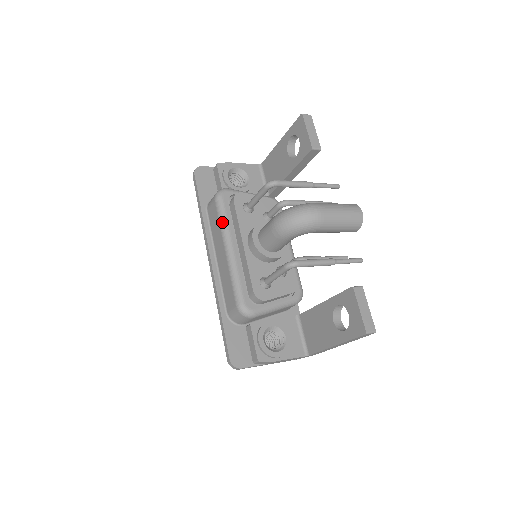
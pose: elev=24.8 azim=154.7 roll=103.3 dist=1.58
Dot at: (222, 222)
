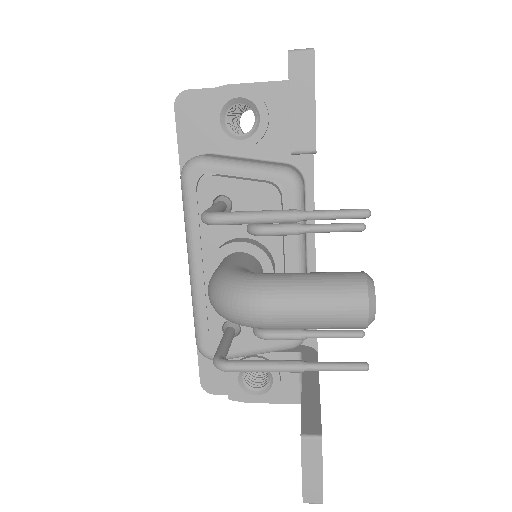
Dot at: (185, 221)
